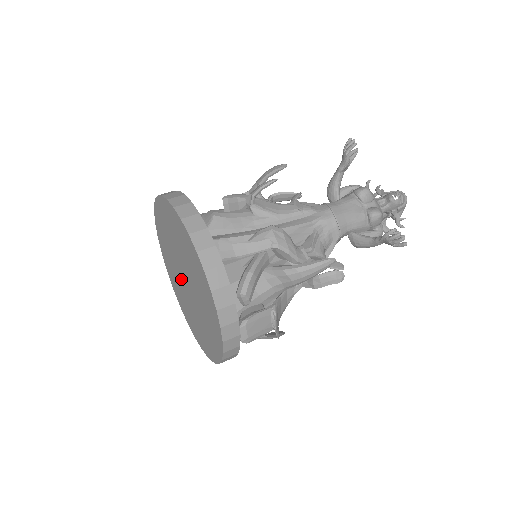
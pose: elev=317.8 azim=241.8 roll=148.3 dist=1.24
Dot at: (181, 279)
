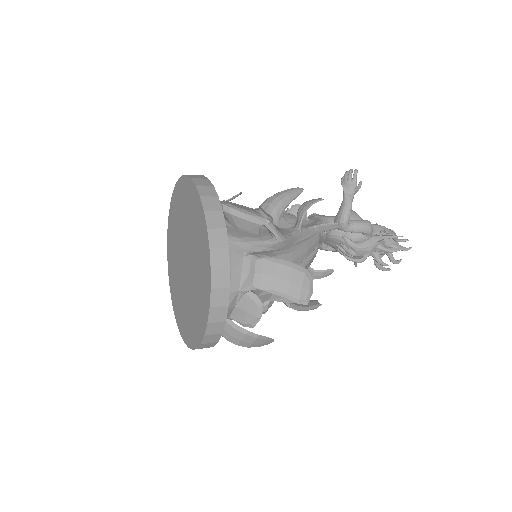
Dot at: (185, 280)
